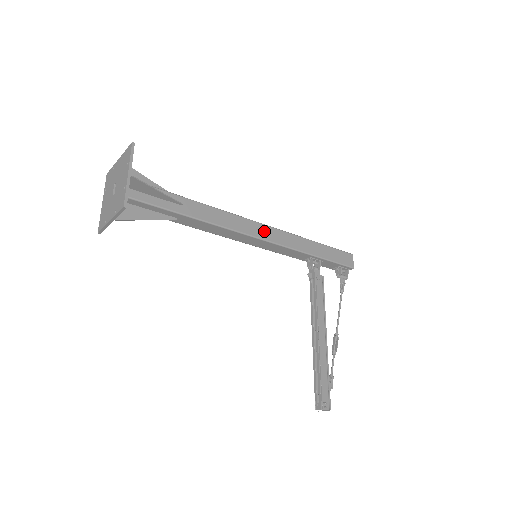
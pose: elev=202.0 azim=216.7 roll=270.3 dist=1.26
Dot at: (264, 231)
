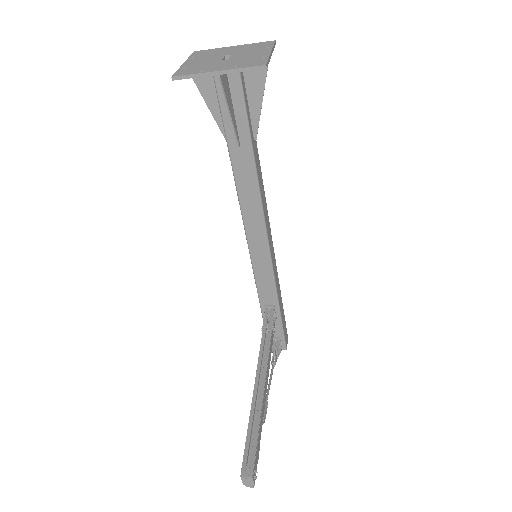
Dot at: (271, 240)
